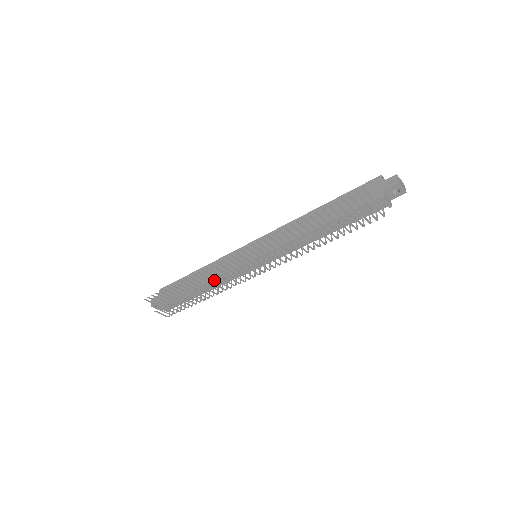
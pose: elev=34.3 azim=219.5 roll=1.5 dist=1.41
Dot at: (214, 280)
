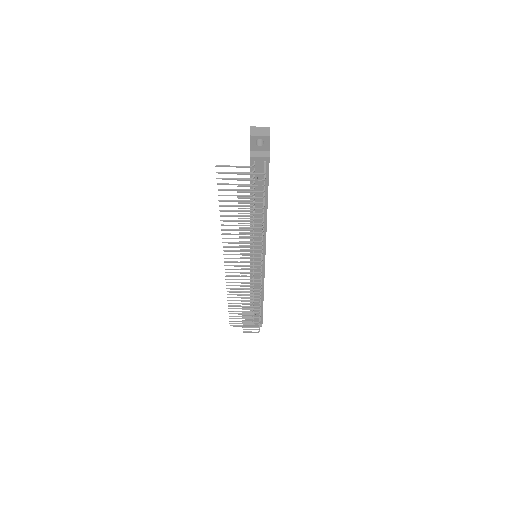
Dot at: (253, 290)
